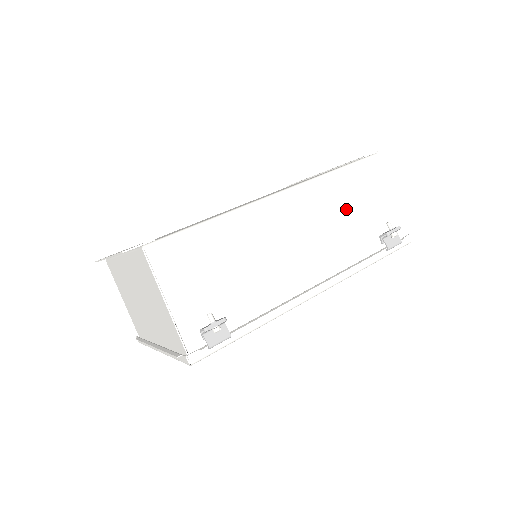
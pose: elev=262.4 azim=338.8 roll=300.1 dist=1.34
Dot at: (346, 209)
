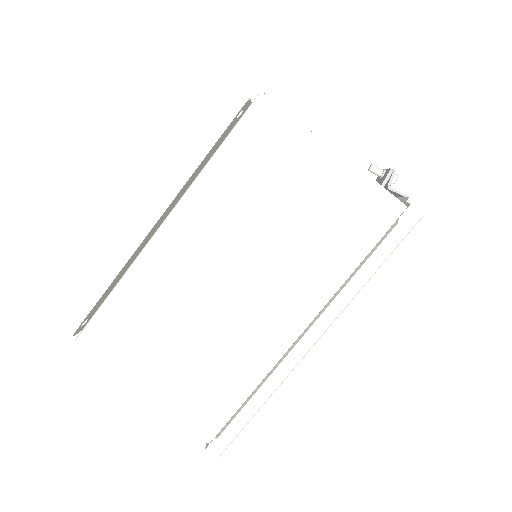
Dot at: occluded
